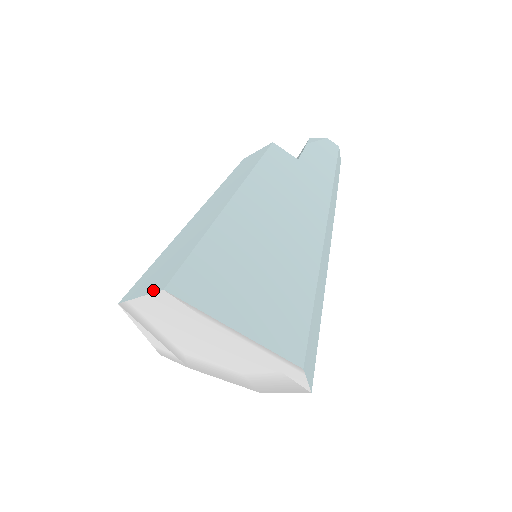
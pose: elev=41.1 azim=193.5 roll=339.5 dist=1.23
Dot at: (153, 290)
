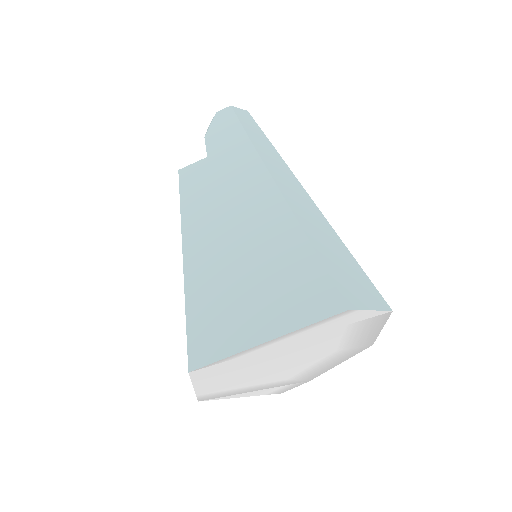
Dot at: occluded
